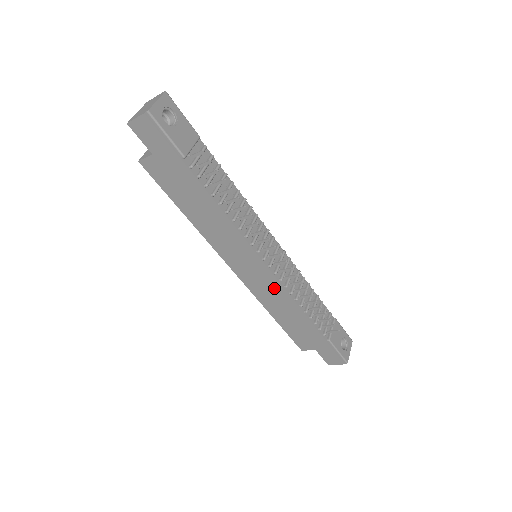
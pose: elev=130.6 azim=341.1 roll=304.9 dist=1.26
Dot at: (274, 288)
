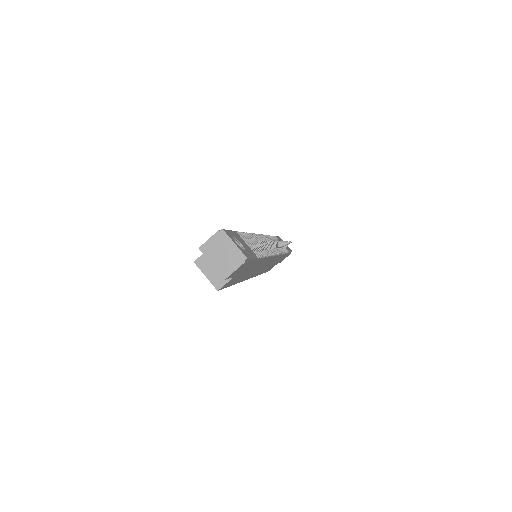
Dot at: occluded
